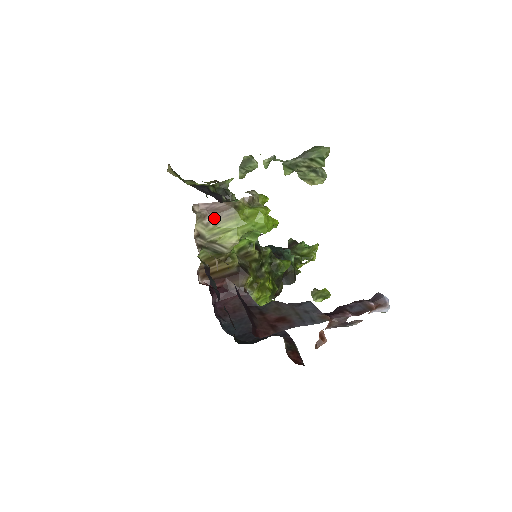
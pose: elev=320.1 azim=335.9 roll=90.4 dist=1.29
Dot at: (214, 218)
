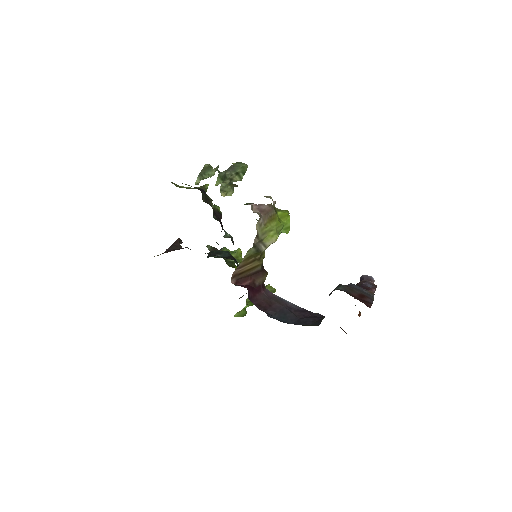
Dot at: (264, 218)
